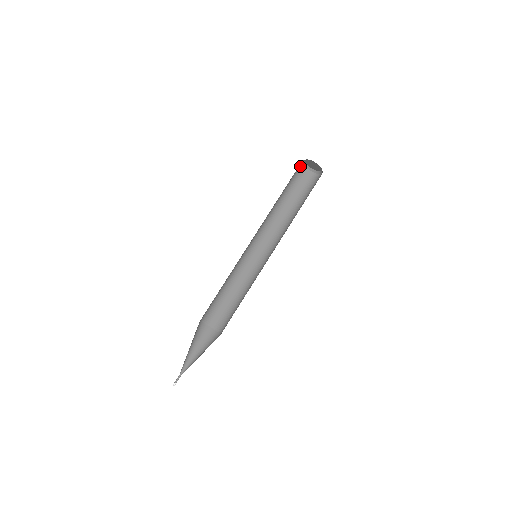
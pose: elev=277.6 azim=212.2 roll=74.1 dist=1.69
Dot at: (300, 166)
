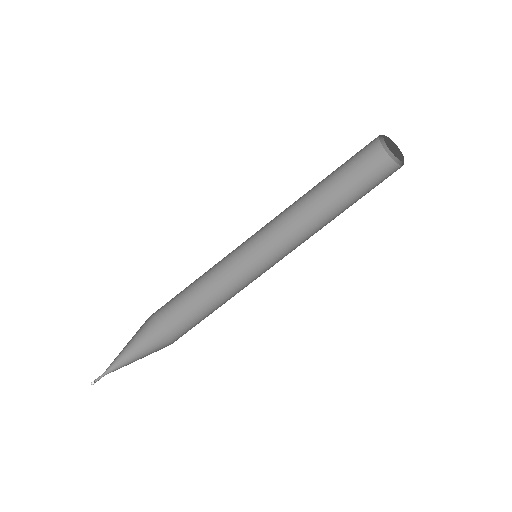
Dot at: (373, 140)
